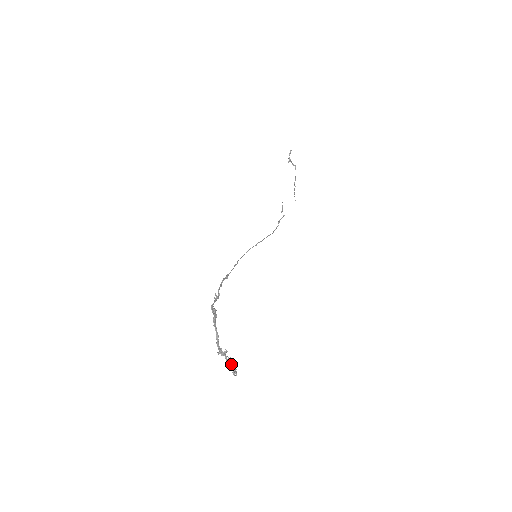
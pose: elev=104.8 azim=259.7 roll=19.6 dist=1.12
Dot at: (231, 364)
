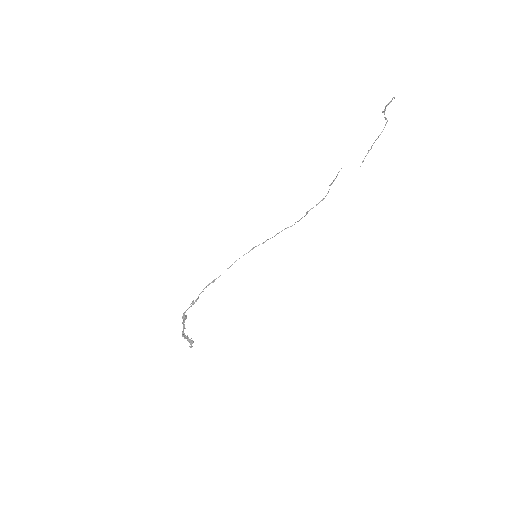
Dot at: (190, 342)
